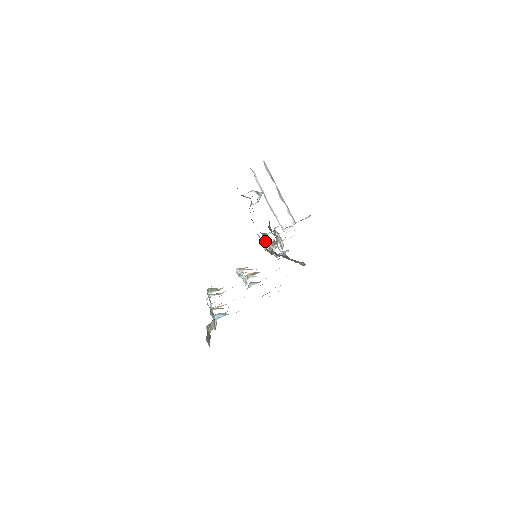
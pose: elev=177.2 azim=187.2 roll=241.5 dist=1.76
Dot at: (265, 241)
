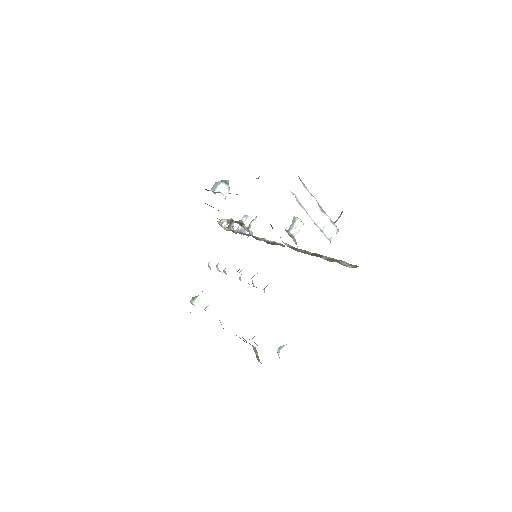
Dot at: (222, 221)
